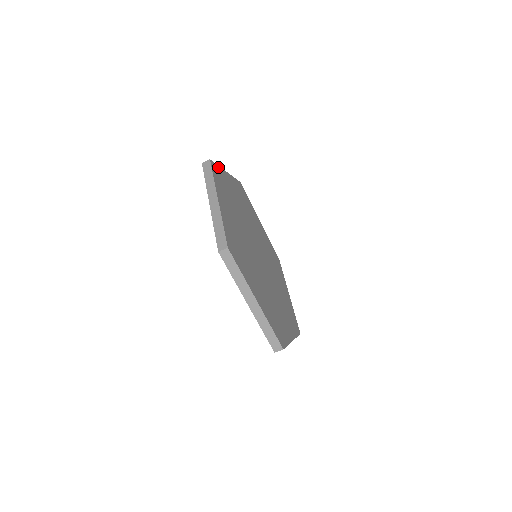
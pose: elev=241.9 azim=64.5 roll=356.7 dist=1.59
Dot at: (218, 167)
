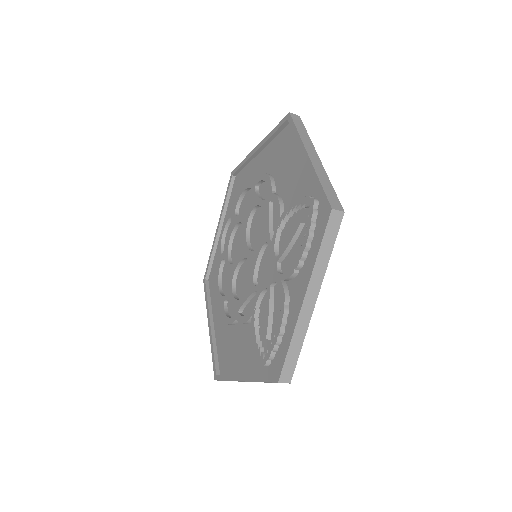
Dot at: occluded
